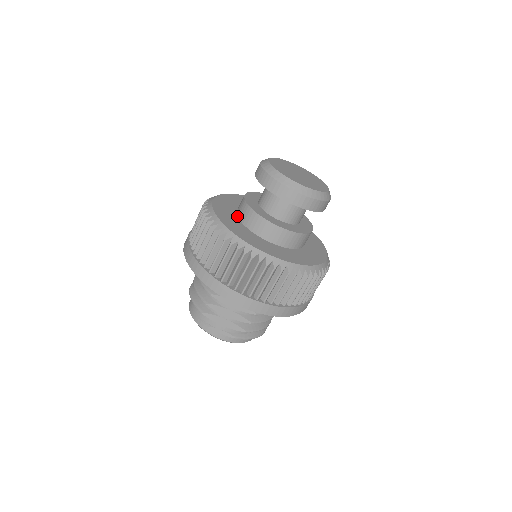
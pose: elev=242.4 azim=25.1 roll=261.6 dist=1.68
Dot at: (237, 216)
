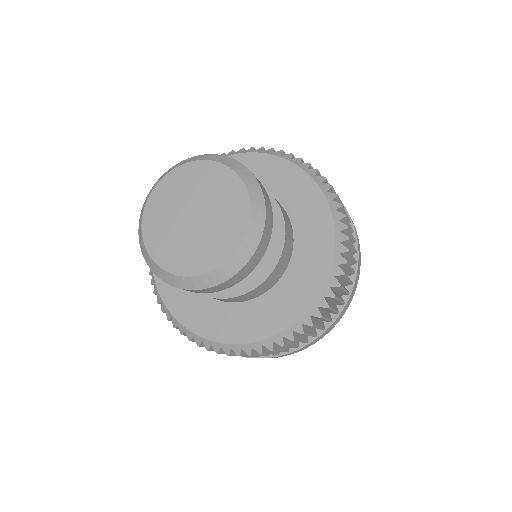
Dot at: occluded
